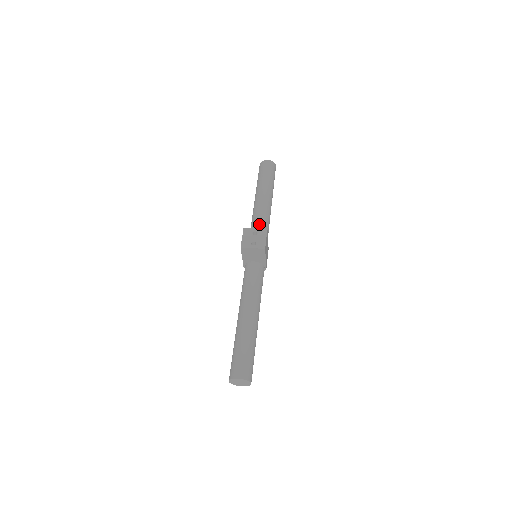
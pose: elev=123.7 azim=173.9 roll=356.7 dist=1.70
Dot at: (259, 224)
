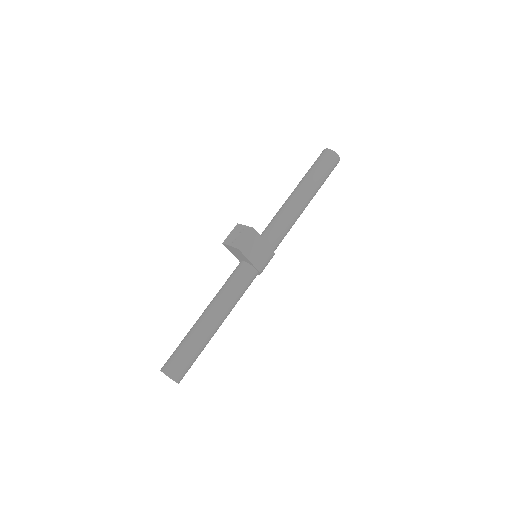
Dot at: (273, 222)
